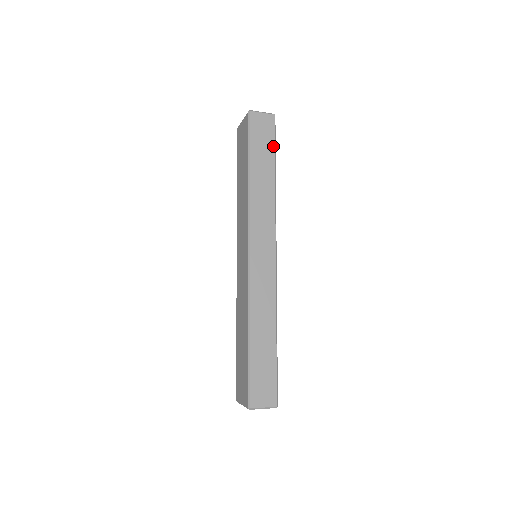
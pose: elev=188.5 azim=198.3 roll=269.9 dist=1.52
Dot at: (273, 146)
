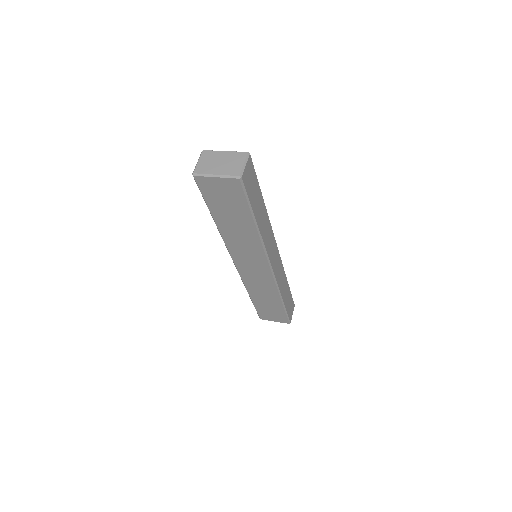
Dot at: (258, 183)
